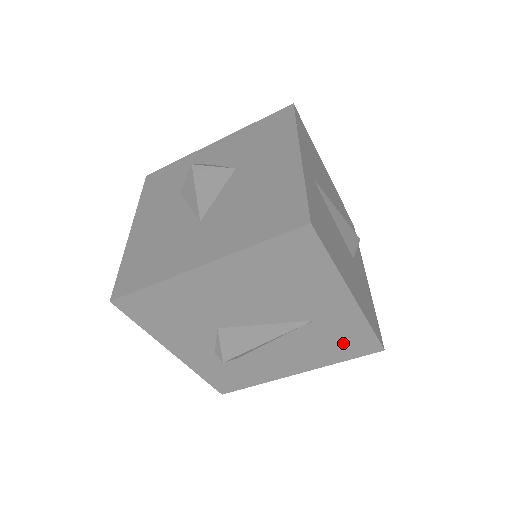
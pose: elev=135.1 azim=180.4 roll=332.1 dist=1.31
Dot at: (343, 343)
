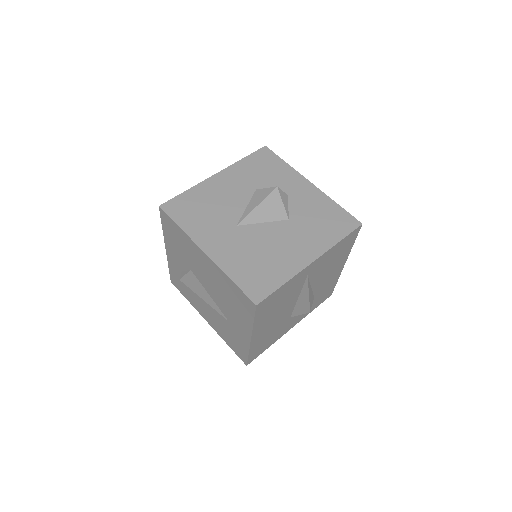
Dot at: (233, 342)
